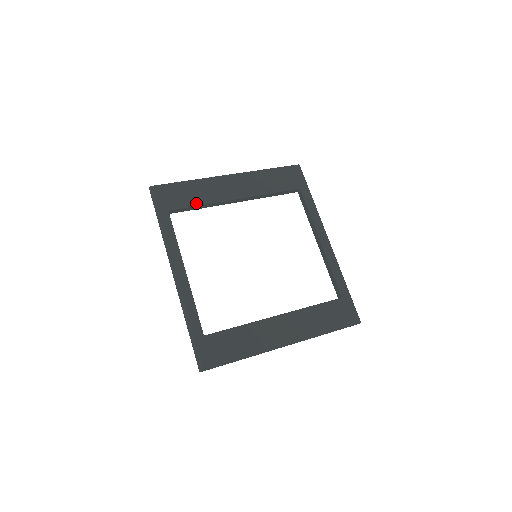
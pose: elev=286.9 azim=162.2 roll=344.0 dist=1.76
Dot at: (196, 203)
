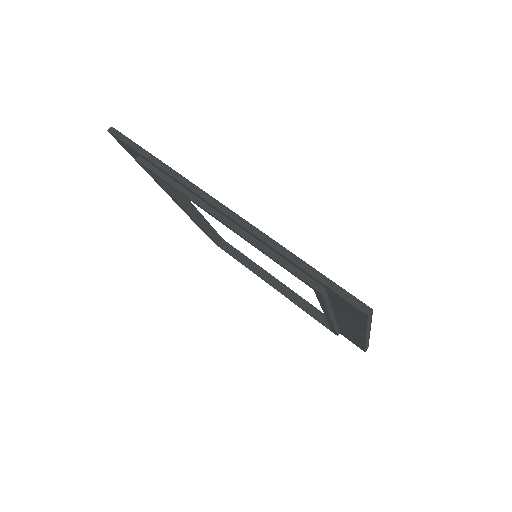
Dot at: occluded
